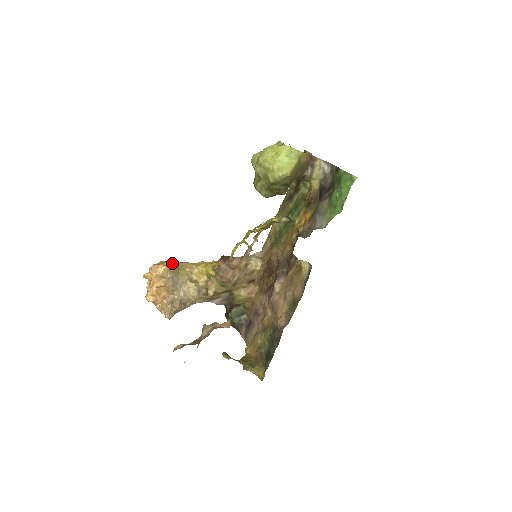
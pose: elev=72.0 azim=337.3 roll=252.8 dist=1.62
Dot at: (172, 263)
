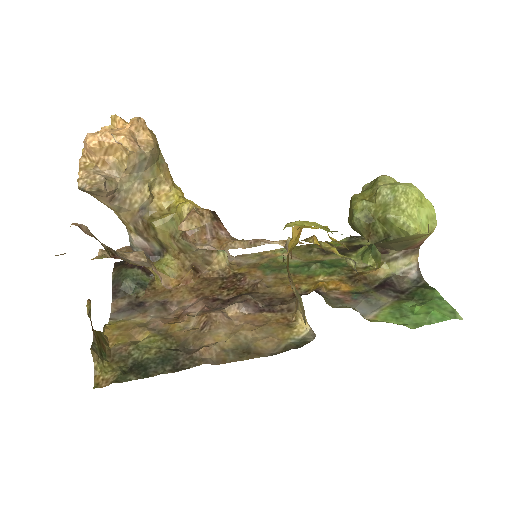
Dot at: occluded
